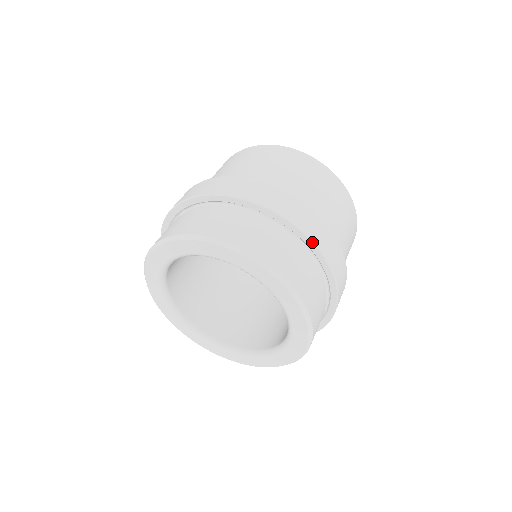
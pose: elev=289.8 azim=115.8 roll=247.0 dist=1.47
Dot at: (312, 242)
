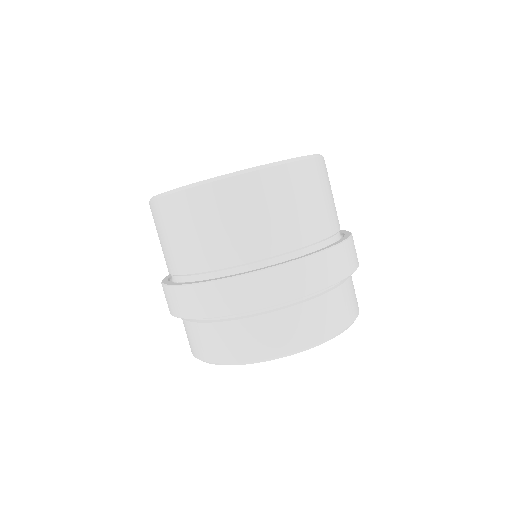
Dot at: occluded
